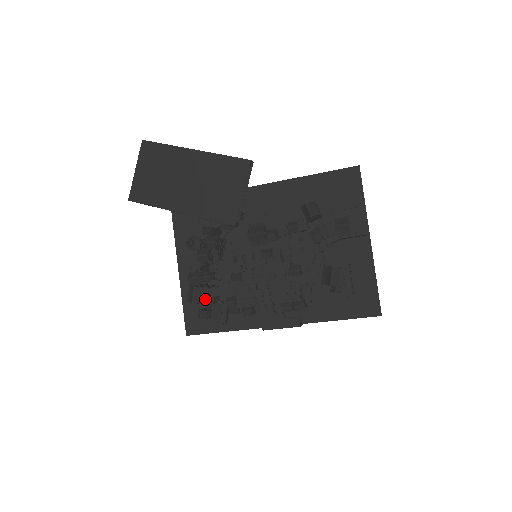
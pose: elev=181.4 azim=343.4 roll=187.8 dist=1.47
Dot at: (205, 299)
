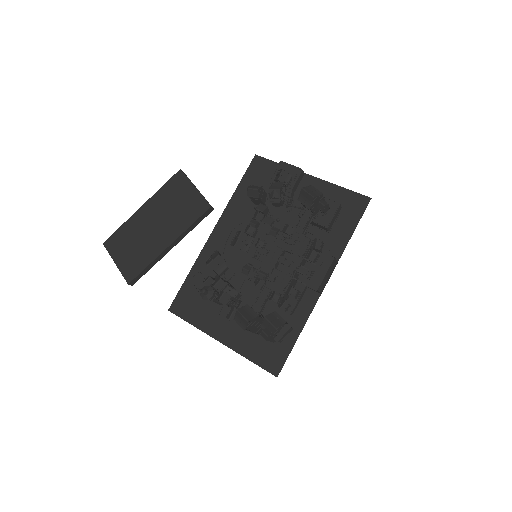
Dot at: (254, 313)
